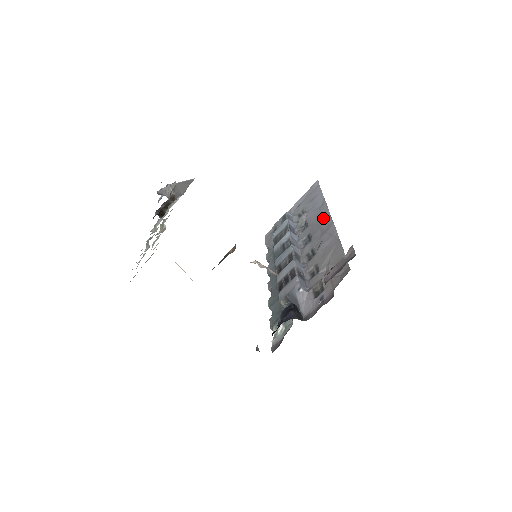
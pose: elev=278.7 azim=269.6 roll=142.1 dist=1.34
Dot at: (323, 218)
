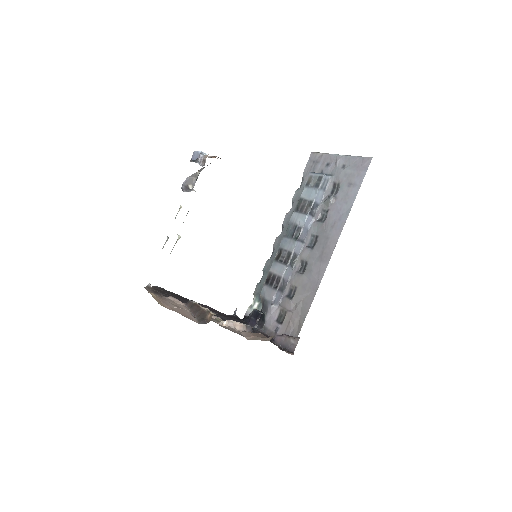
Dot at: (332, 238)
